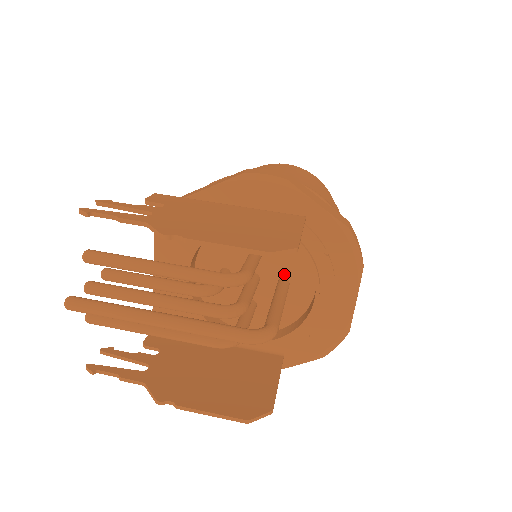
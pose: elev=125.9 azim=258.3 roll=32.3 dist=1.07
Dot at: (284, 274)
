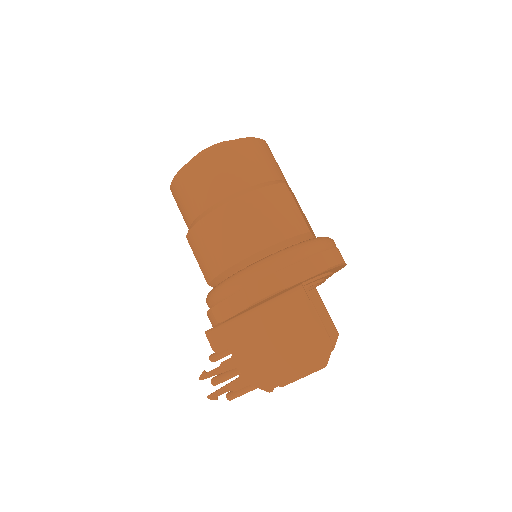
Dot at: occluded
